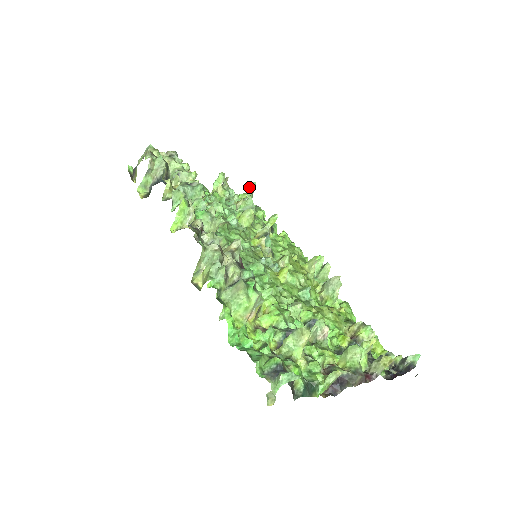
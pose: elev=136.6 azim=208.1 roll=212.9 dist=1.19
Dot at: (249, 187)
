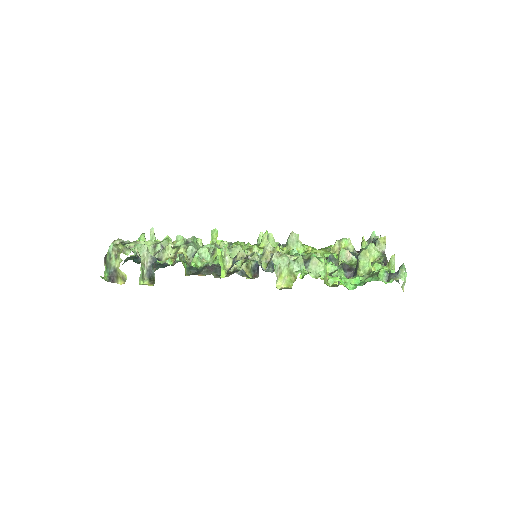
Dot at: (150, 235)
